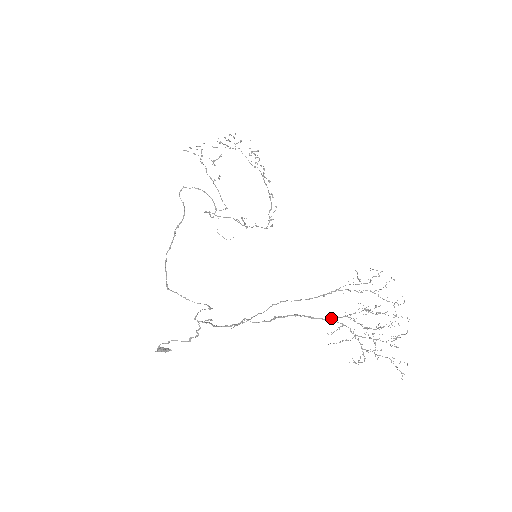
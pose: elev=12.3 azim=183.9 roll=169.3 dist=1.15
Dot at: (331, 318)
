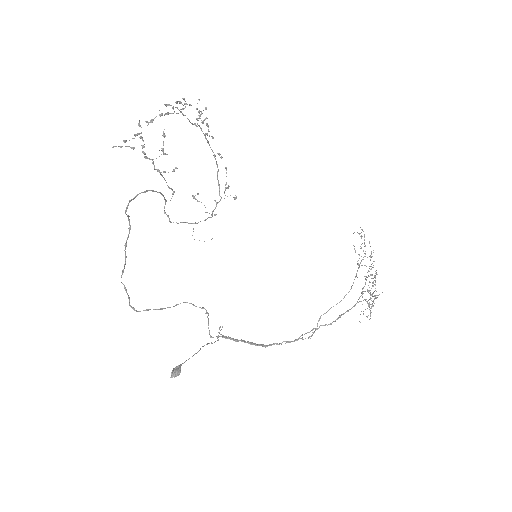
Dot at: (358, 302)
